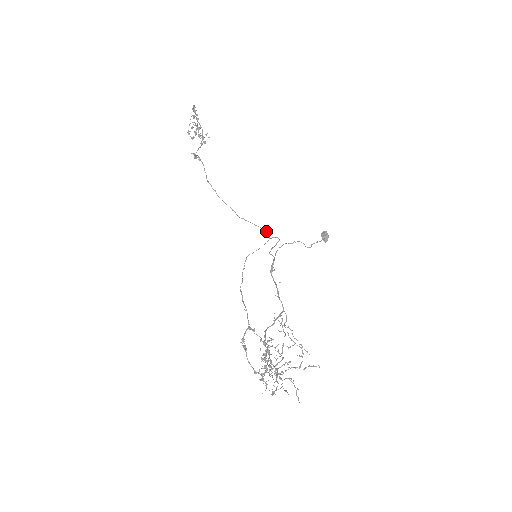
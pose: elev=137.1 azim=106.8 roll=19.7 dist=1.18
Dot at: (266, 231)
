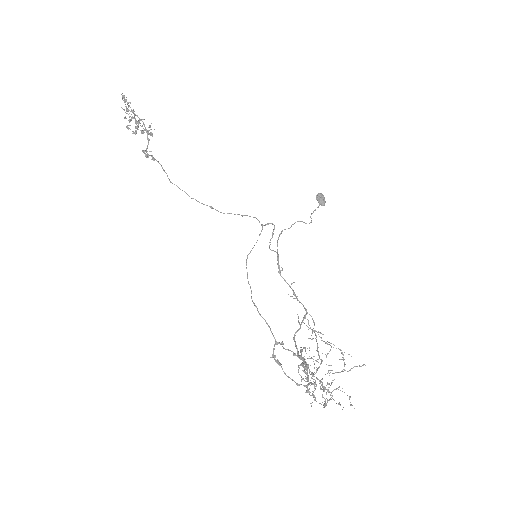
Dot at: (256, 218)
